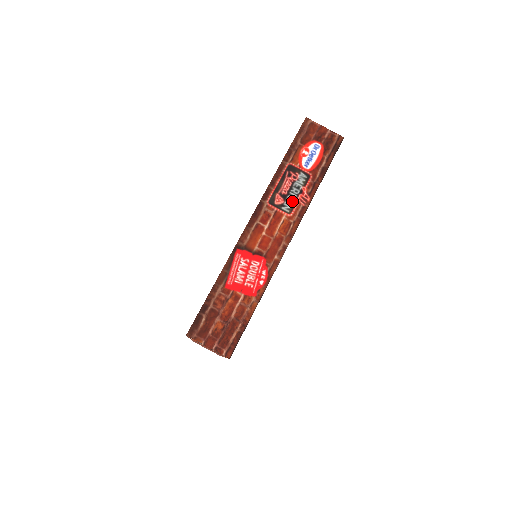
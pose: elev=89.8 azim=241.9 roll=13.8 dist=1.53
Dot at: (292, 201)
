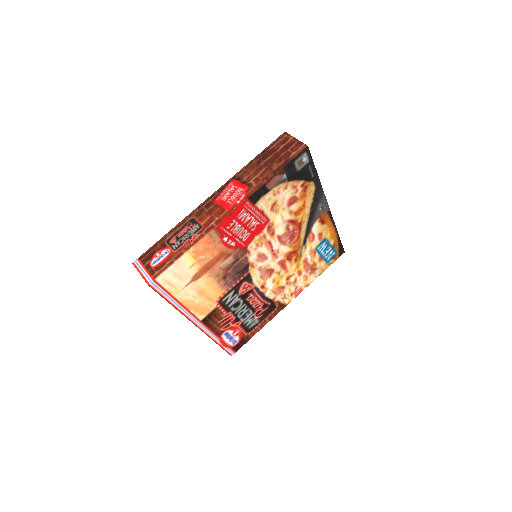
Dot at: occluded
